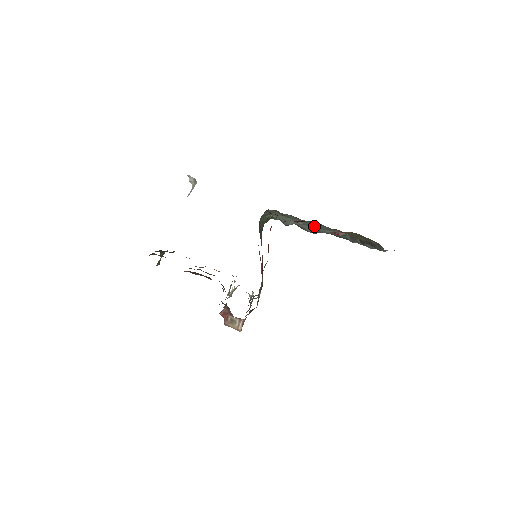
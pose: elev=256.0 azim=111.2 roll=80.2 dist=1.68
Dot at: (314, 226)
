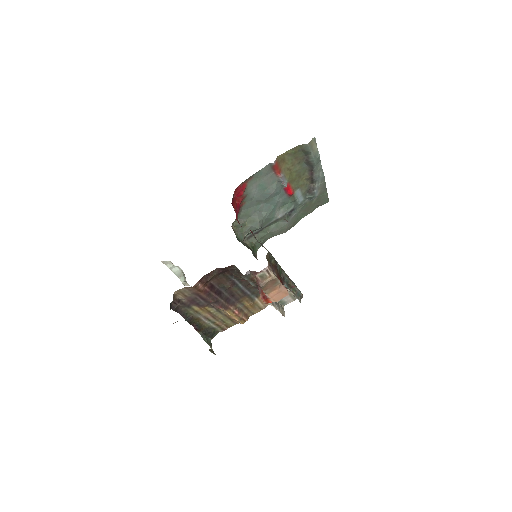
Dot at: (266, 197)
